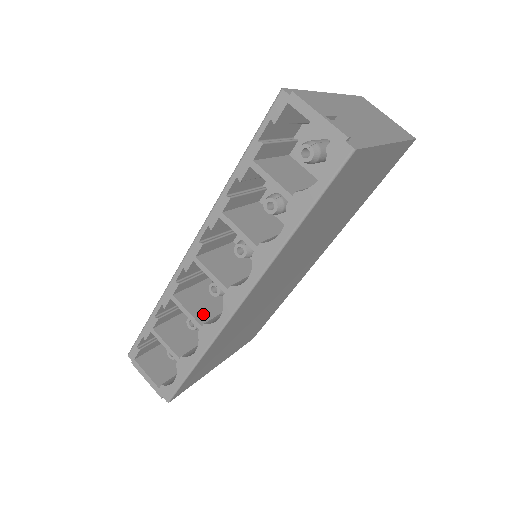
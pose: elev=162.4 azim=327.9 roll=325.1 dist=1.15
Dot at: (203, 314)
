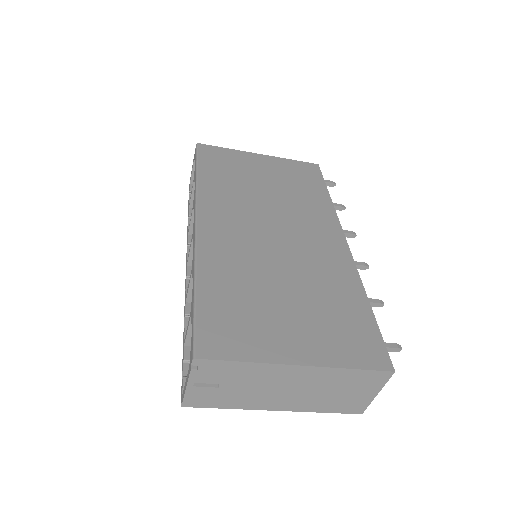
Dot at: occluded
